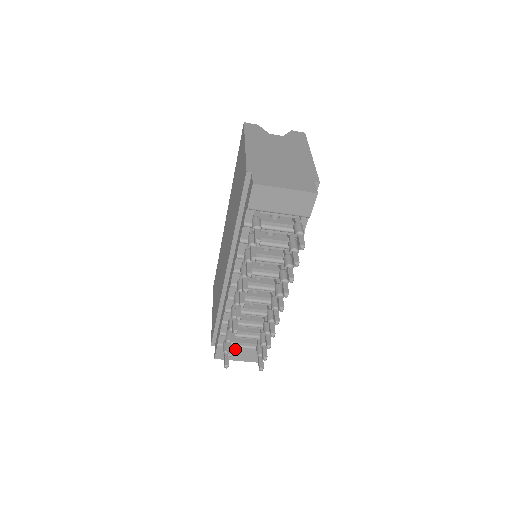
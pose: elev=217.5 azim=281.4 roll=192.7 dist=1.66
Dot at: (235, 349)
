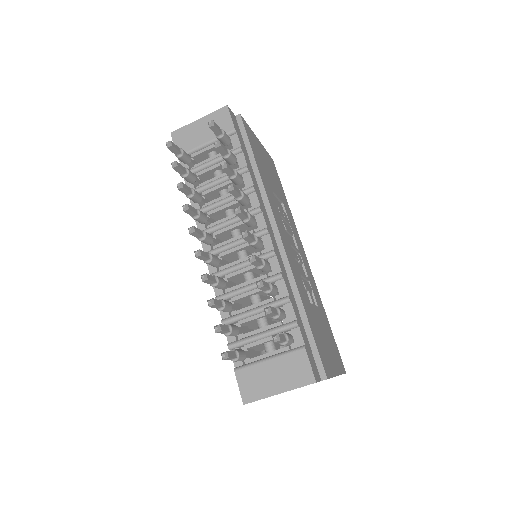
Dot at: (261, 368)
